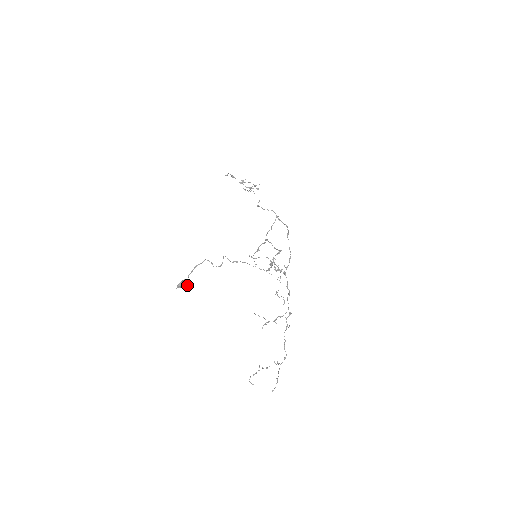
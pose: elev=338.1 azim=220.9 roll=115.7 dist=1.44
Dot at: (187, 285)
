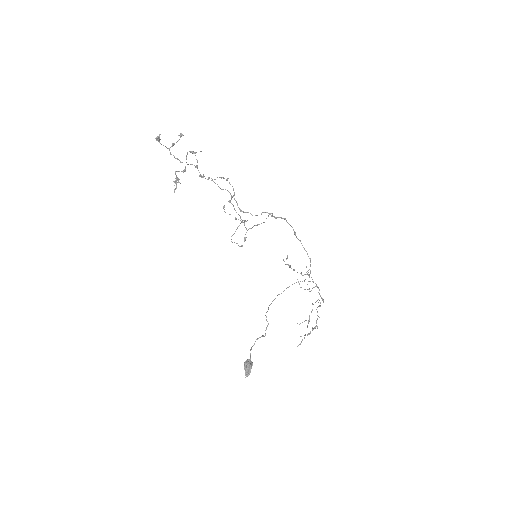
Dot at: (251, 367)
